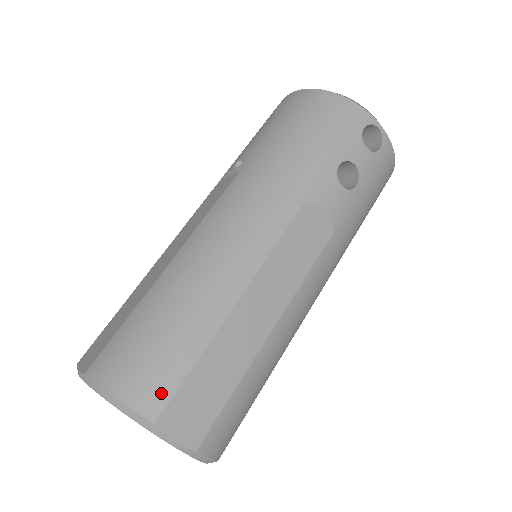
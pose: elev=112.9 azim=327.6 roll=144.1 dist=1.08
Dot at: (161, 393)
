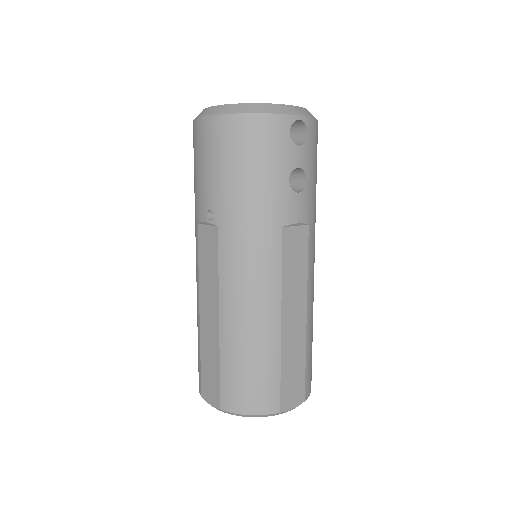
Dot at: (273, 398)
